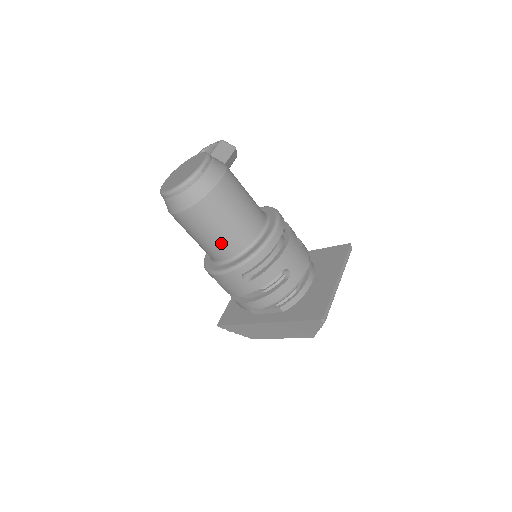
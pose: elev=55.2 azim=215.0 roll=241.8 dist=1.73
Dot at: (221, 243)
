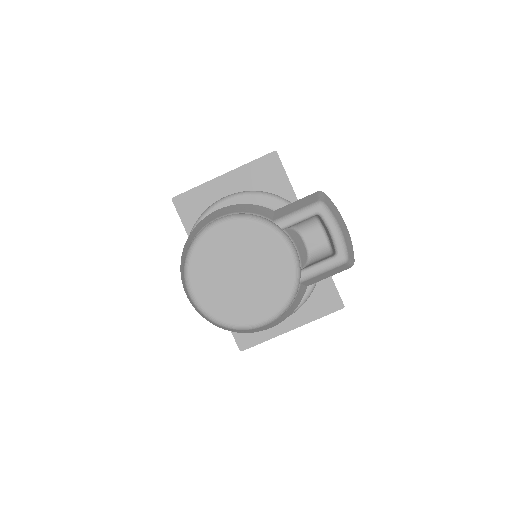
Dot at: occluded
